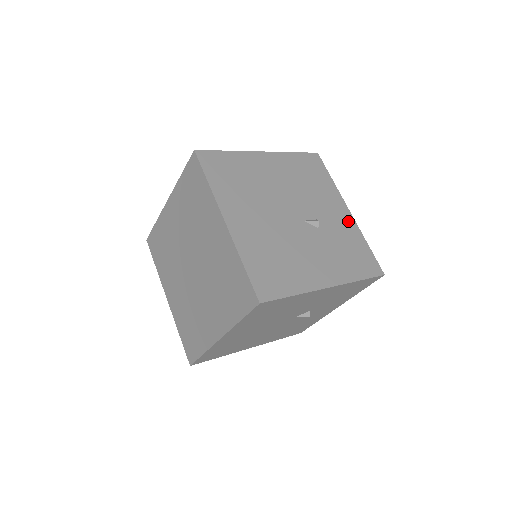
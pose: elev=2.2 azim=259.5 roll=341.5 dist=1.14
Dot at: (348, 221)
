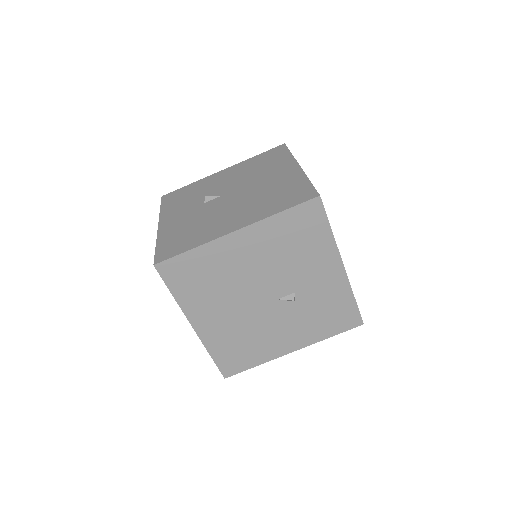
Dot at: (337, 280)
